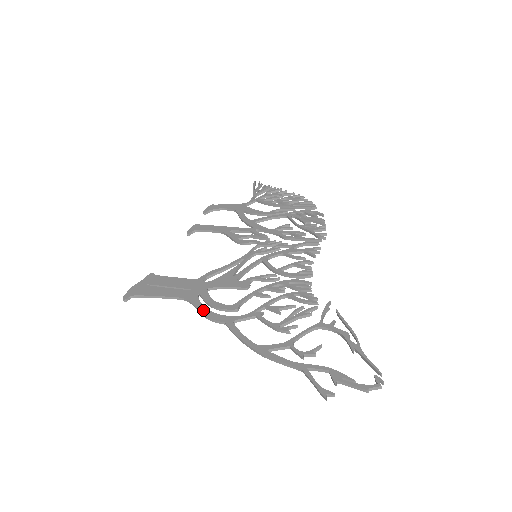
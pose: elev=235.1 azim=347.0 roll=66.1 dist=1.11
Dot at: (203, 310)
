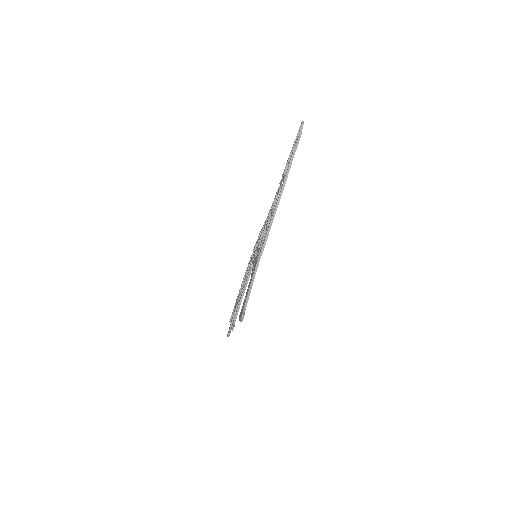
Dot at: (262, 245)
